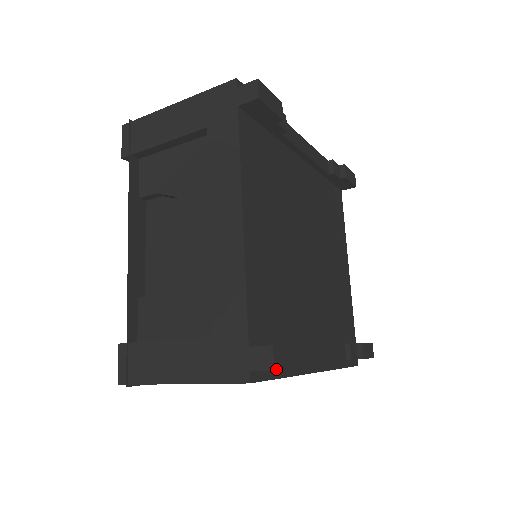
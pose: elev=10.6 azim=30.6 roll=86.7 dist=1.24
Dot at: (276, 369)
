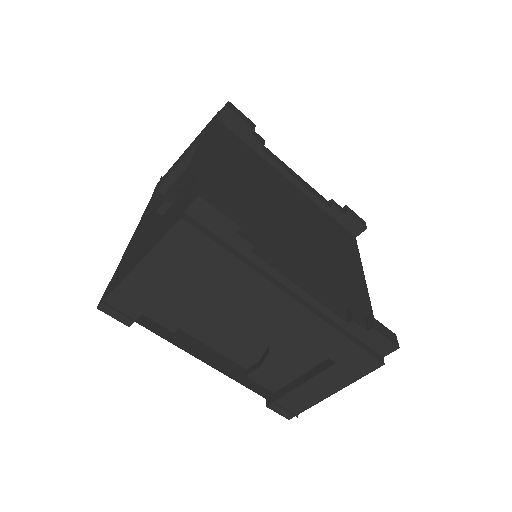
Dot at: (202, 197)
